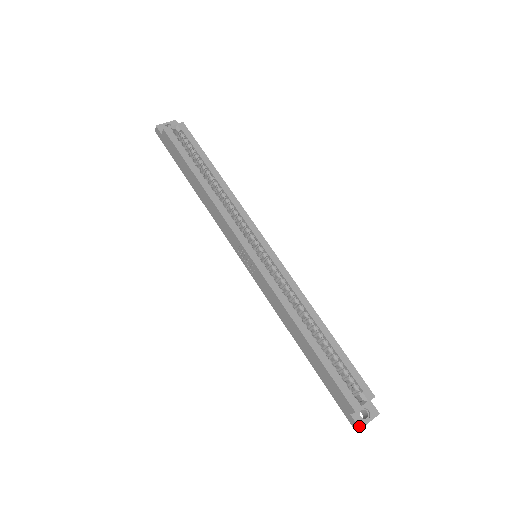
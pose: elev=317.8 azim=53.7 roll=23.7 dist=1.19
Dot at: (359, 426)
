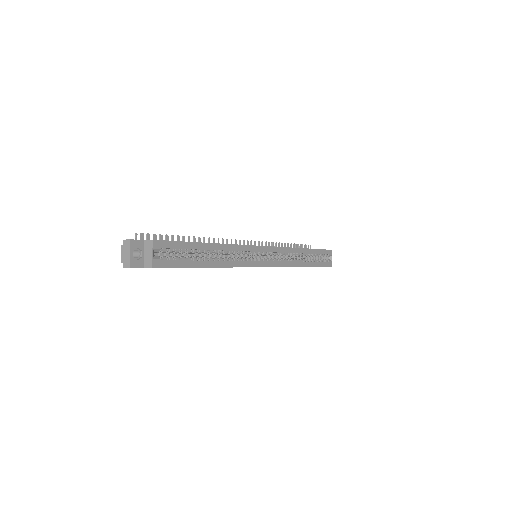
Dot at: occluded
